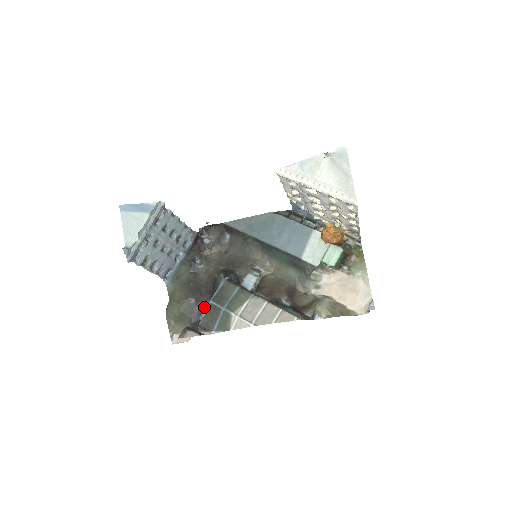
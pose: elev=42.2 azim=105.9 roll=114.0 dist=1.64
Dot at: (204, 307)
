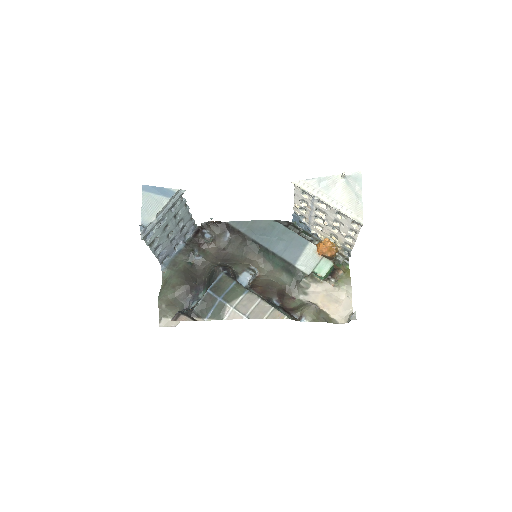
Dot at: (197, 296)
